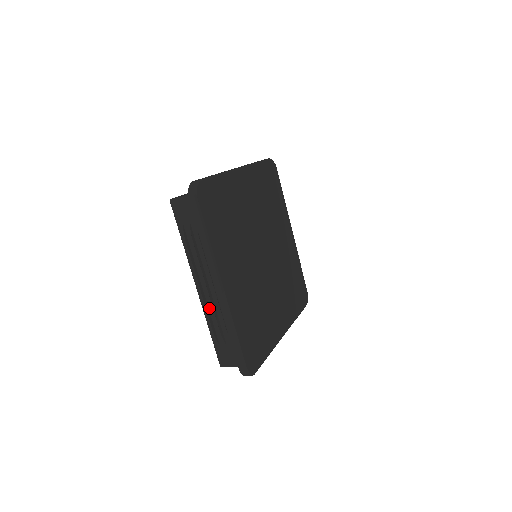
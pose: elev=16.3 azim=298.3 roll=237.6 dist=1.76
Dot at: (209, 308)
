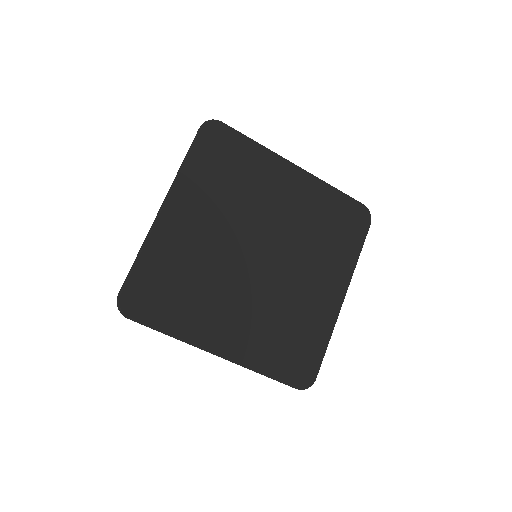
Dot at: occluded
